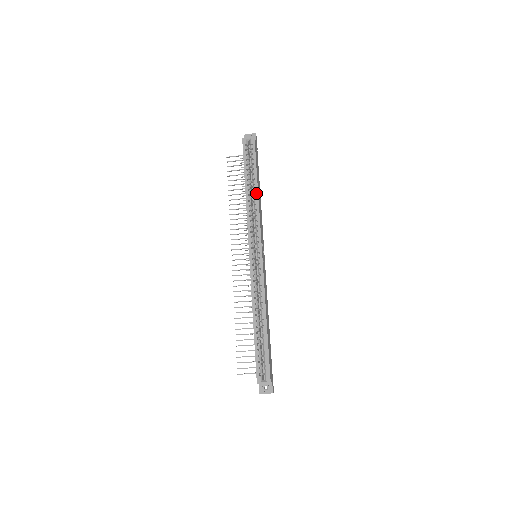
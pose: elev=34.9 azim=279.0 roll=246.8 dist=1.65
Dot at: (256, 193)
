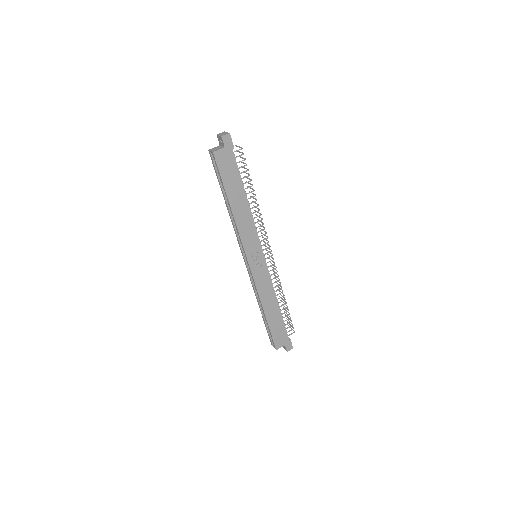
Dot at: (231, 211)
